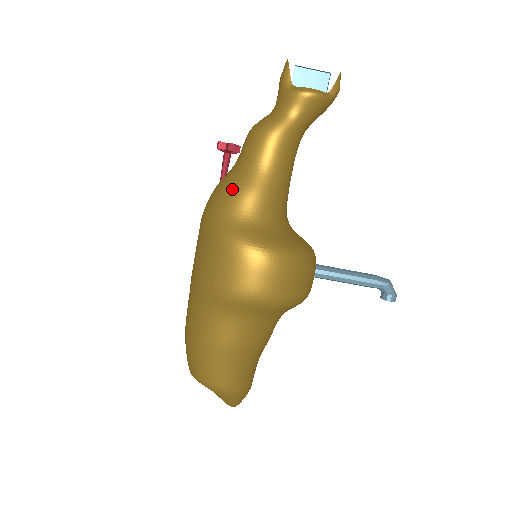
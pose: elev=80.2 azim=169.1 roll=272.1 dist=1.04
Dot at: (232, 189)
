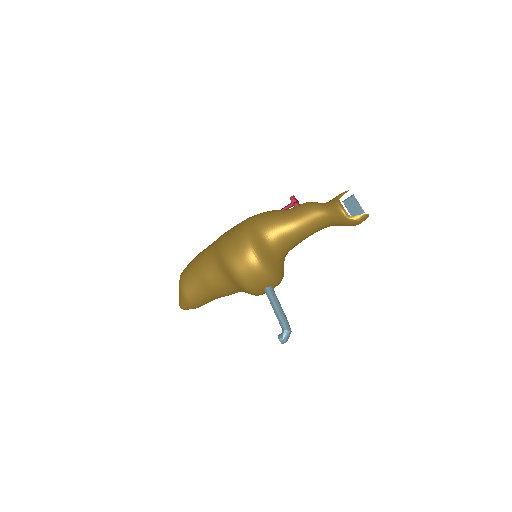
Dot at: (271, 213)
